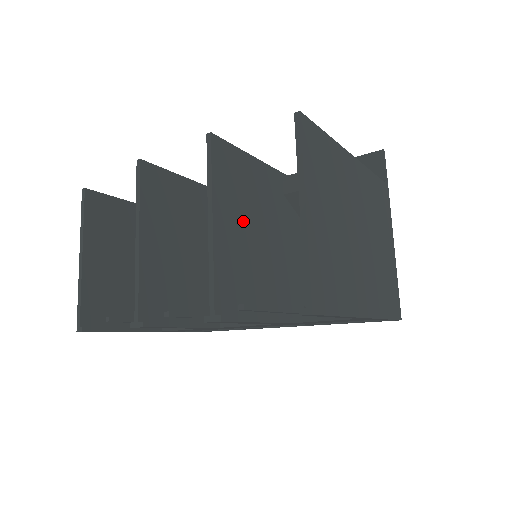
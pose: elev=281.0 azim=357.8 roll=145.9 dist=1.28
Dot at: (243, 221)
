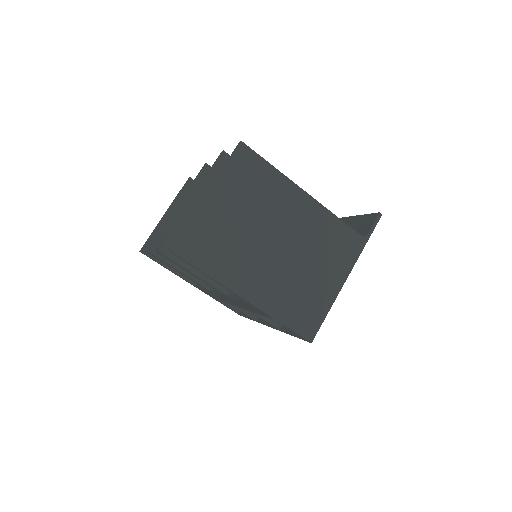
Dot at: occluded
